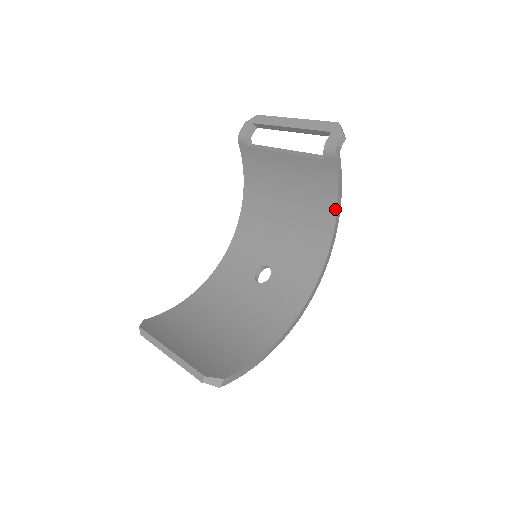
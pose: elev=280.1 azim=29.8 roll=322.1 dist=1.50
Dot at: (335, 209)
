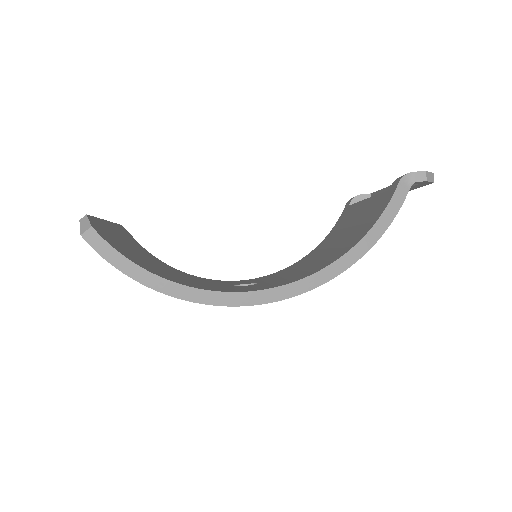
Dot at: (359, 240)
